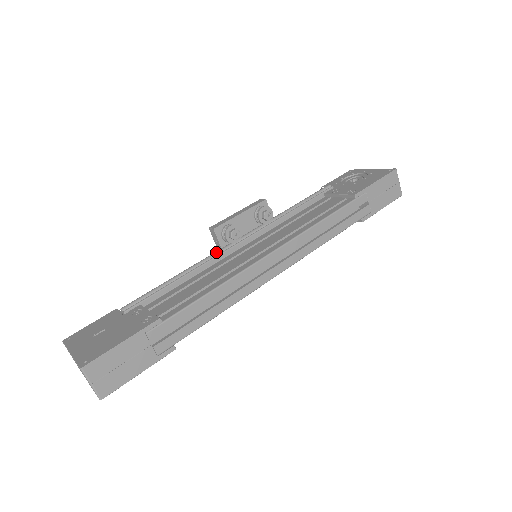
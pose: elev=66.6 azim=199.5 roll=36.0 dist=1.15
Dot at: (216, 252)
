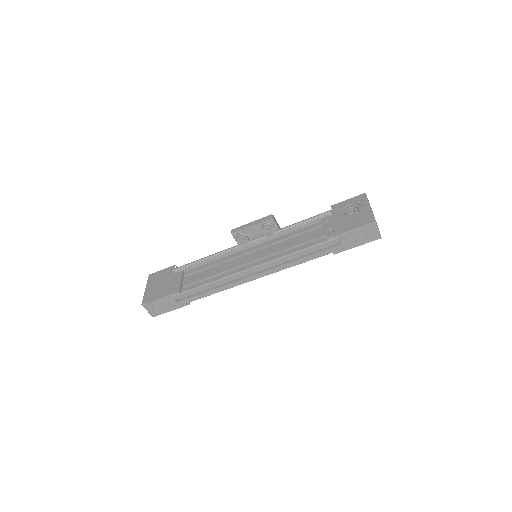
Dot at: (231, 248)
